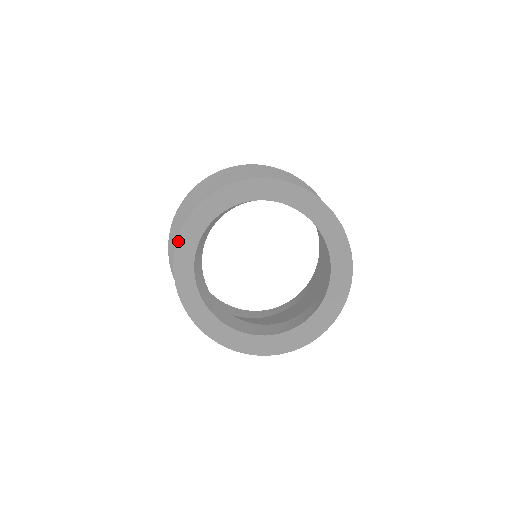
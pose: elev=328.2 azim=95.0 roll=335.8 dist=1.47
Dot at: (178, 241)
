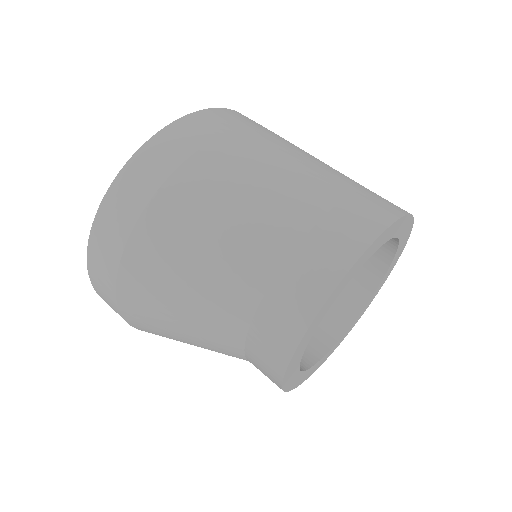
Dot at: (283, 387)
